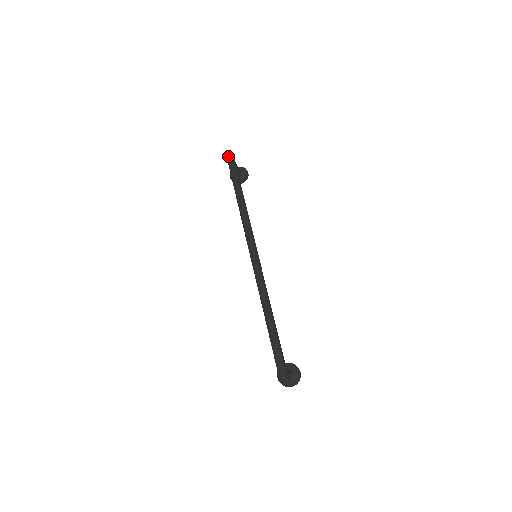
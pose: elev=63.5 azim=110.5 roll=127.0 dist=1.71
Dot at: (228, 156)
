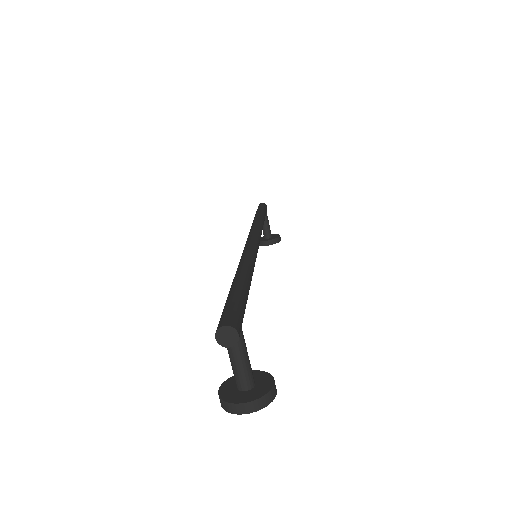
Dot at: (260, 204)
